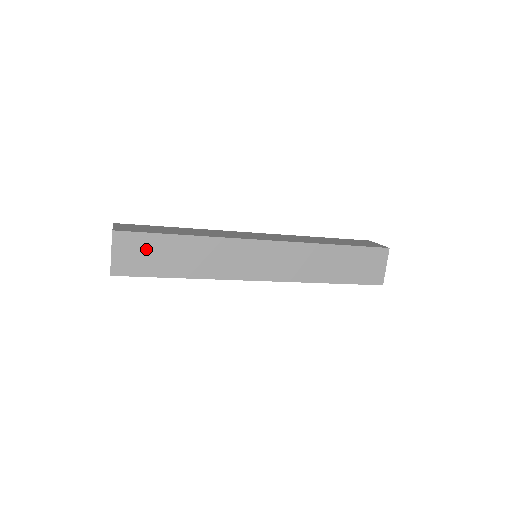
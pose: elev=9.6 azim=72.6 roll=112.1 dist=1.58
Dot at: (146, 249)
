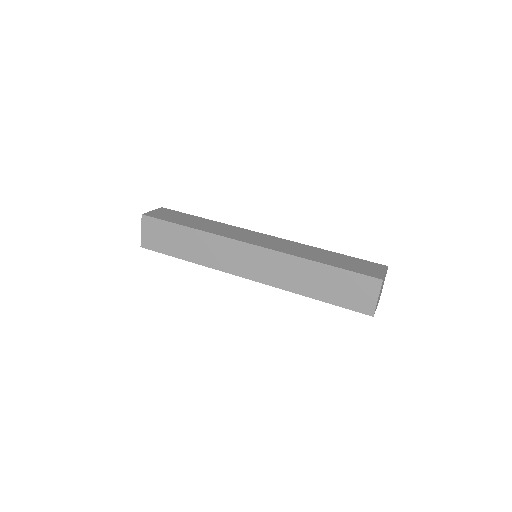
Dot at: (163, 232)
